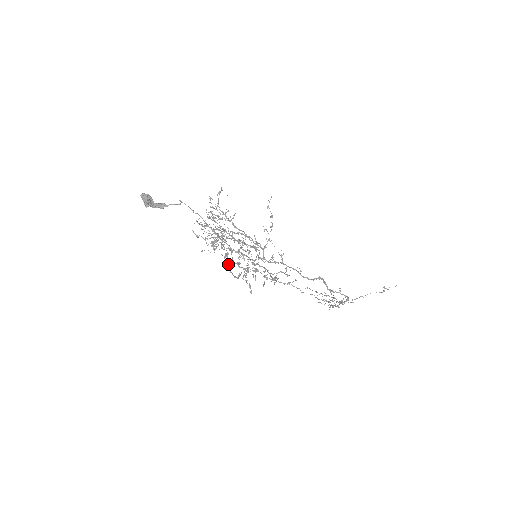
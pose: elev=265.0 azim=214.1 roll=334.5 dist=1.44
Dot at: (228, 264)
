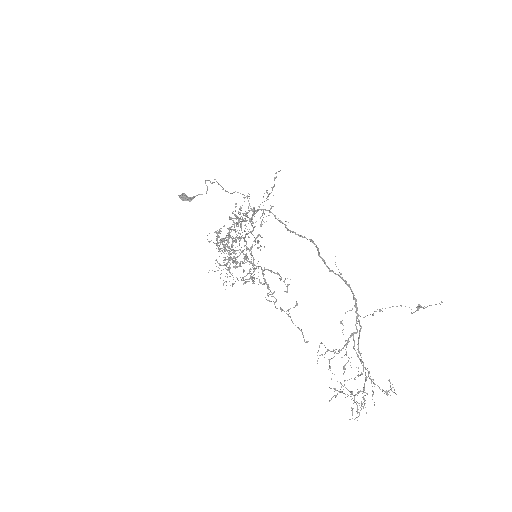
Dot at: occluded
